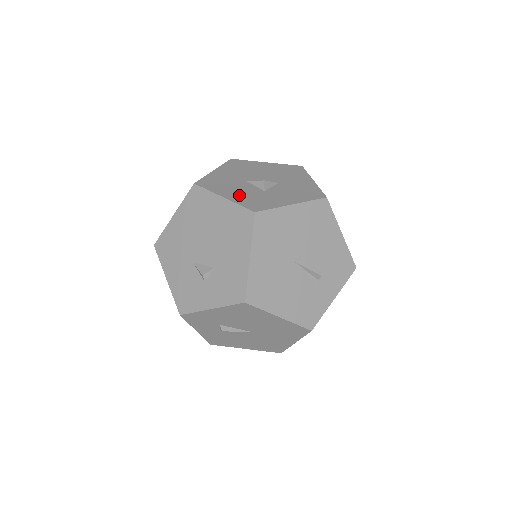
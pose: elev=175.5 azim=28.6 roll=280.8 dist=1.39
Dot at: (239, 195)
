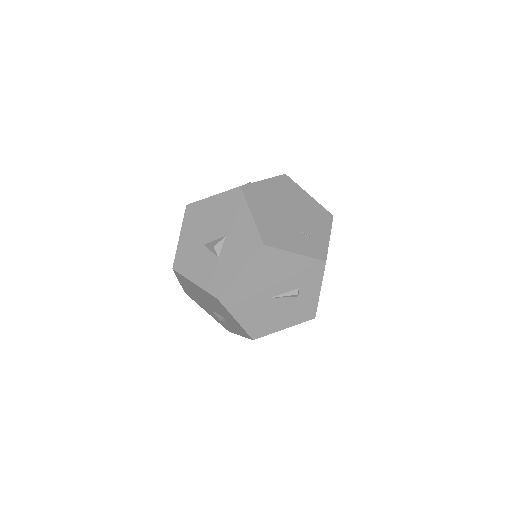
Dot at: (203, 275)
